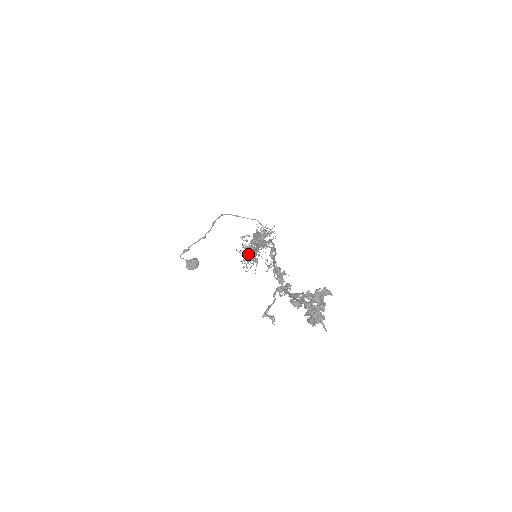
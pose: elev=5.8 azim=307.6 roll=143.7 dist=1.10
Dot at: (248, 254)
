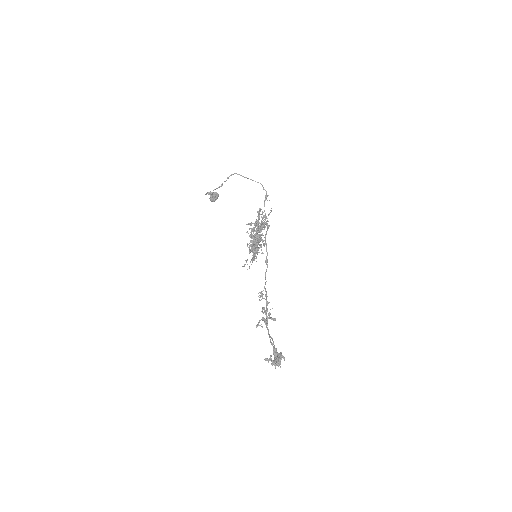
Dot at: (252, 242)
